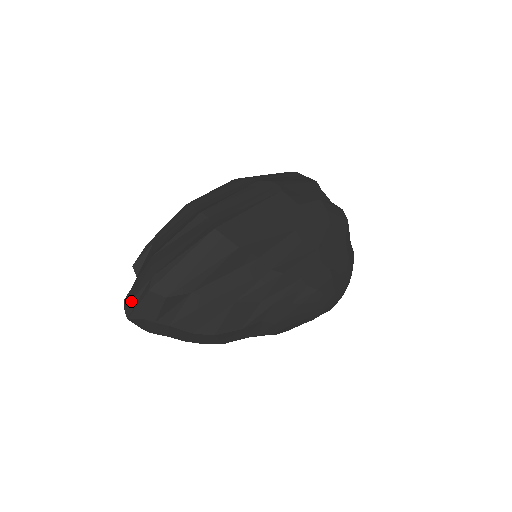
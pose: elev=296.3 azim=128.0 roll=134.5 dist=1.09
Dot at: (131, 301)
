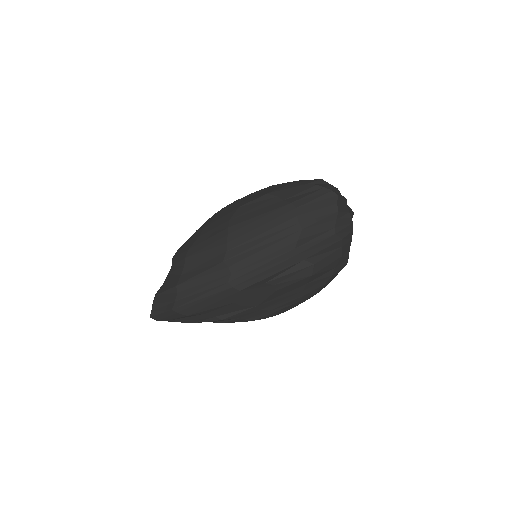
Dot at: occluded
